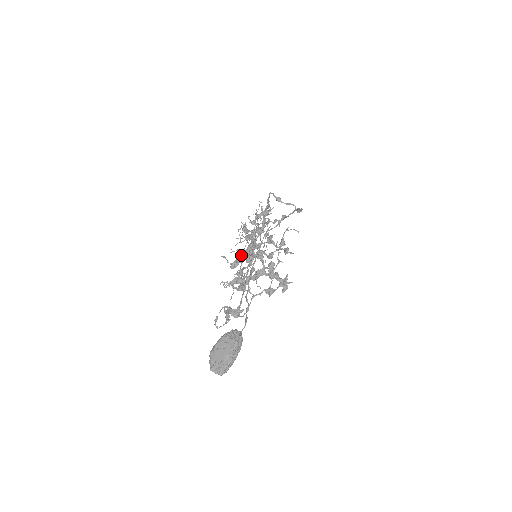
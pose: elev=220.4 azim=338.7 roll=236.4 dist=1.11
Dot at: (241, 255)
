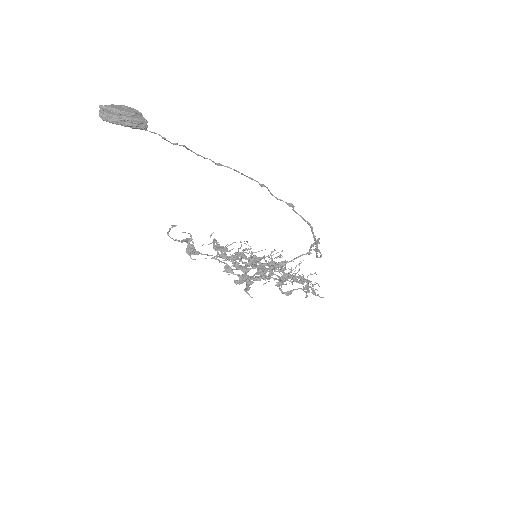
Dot at: (252, 256)
